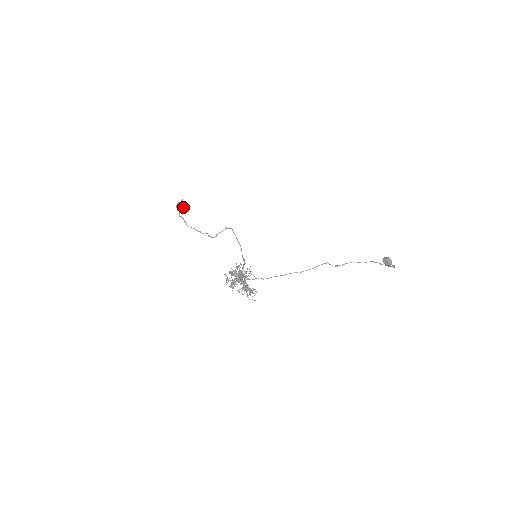
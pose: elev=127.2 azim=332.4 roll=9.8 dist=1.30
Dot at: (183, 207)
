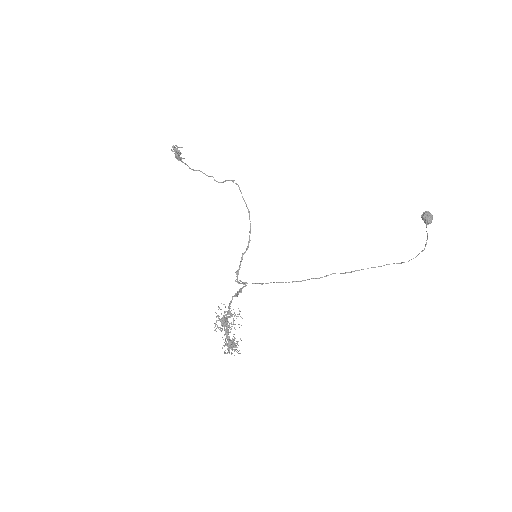
Dot at: (178, 160)
